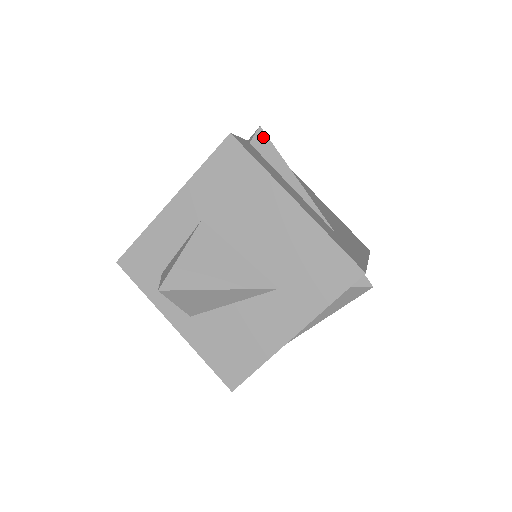
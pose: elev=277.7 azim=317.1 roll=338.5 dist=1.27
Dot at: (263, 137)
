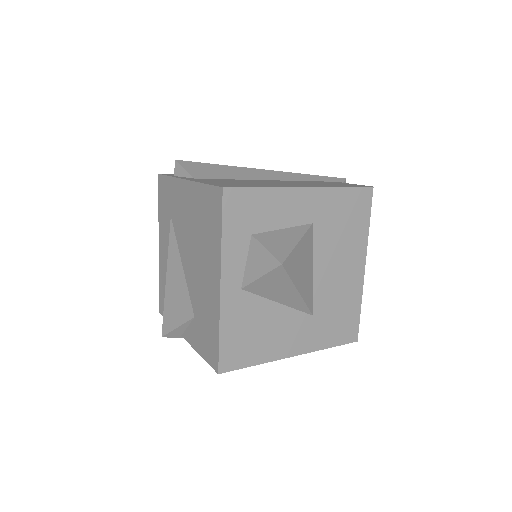
Dot at: occluded
